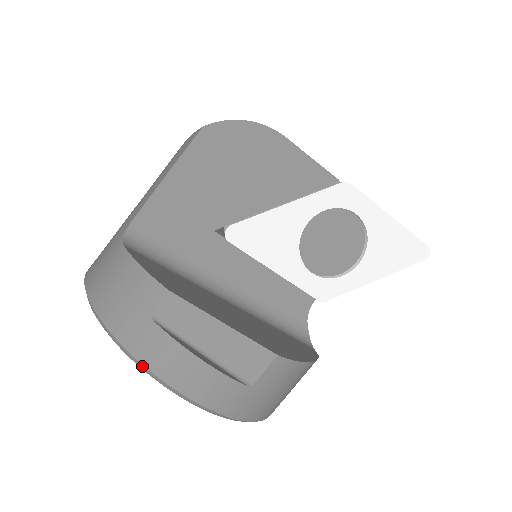
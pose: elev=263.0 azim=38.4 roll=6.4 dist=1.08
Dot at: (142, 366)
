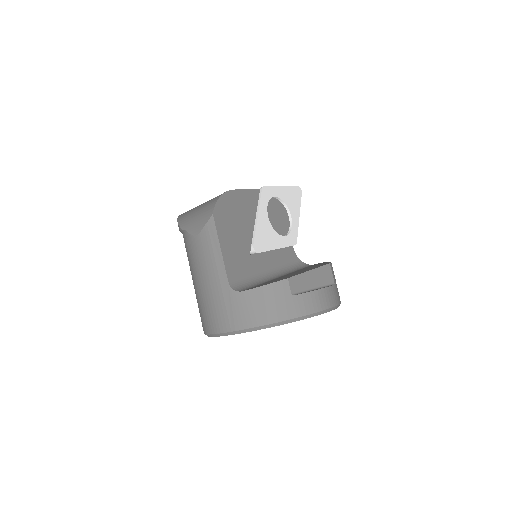
Dot at: (309, 316)
